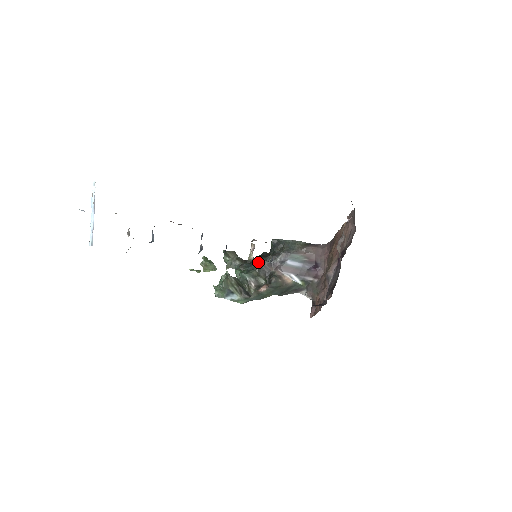
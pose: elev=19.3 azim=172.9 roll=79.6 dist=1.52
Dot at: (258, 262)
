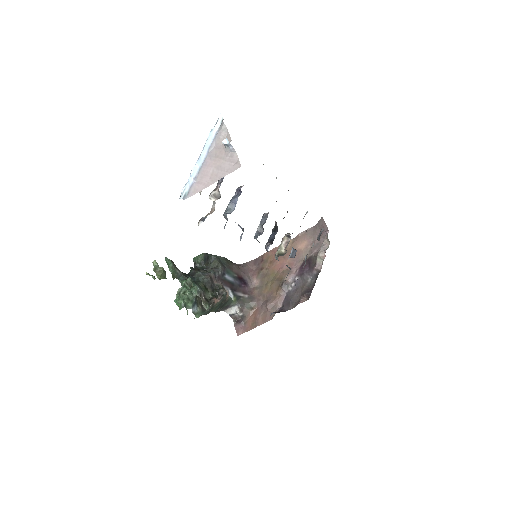
Dot at: (203, 273)
